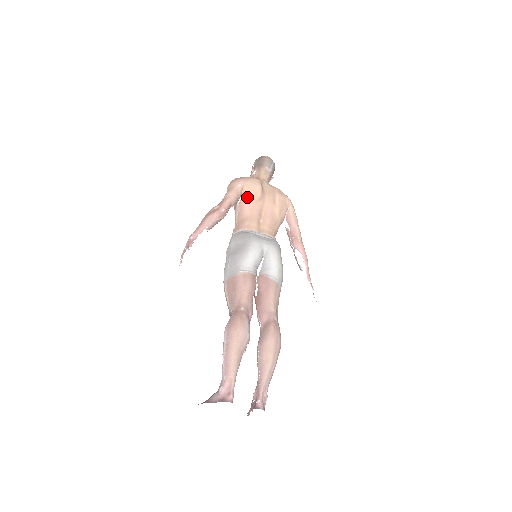
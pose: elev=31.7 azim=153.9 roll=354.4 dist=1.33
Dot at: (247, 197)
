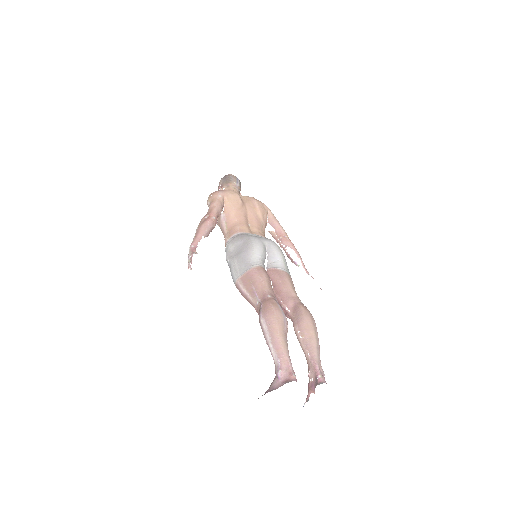
Dot at: (230, 205)
